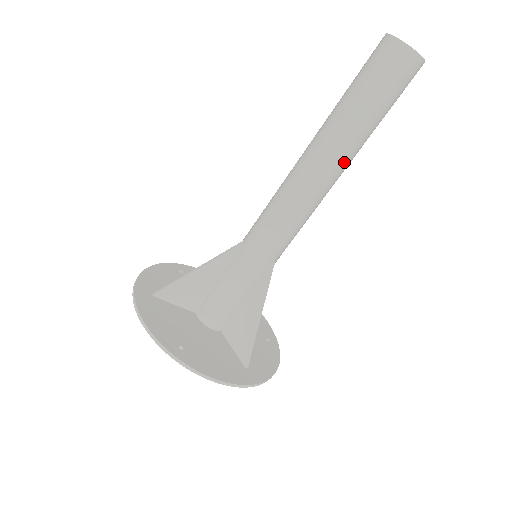
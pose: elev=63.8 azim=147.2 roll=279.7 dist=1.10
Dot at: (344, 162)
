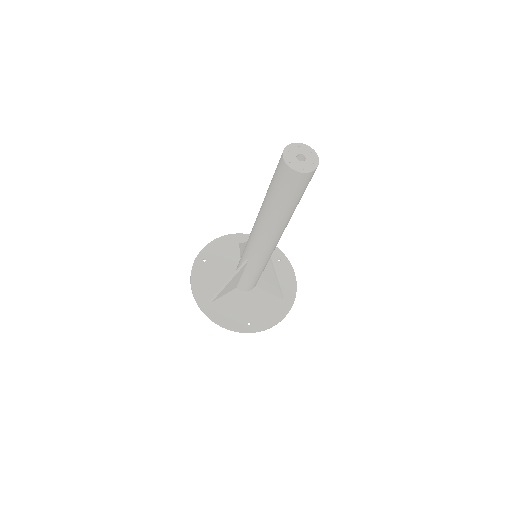
Dot at: (290, 218)
